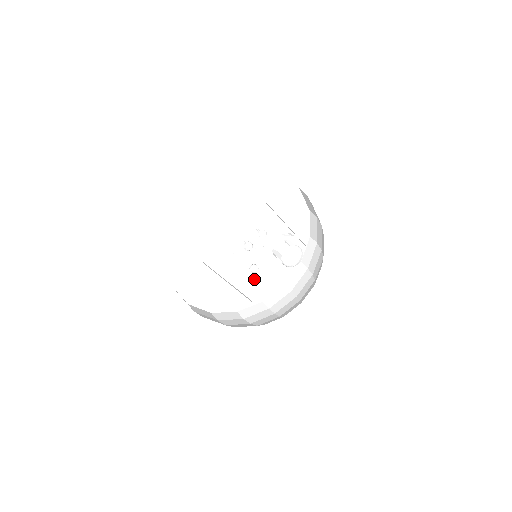
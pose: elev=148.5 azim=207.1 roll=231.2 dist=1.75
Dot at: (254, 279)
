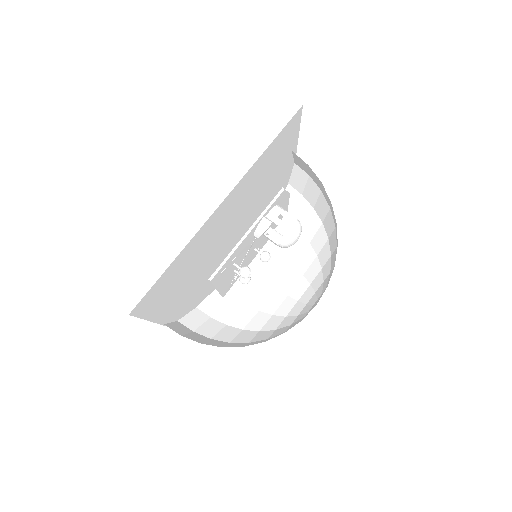
Dot at: occluded
